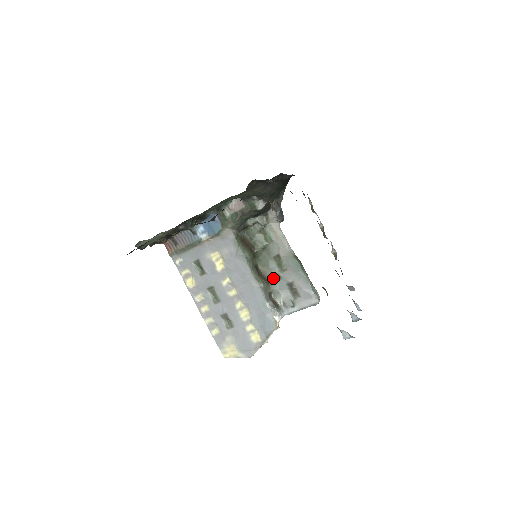
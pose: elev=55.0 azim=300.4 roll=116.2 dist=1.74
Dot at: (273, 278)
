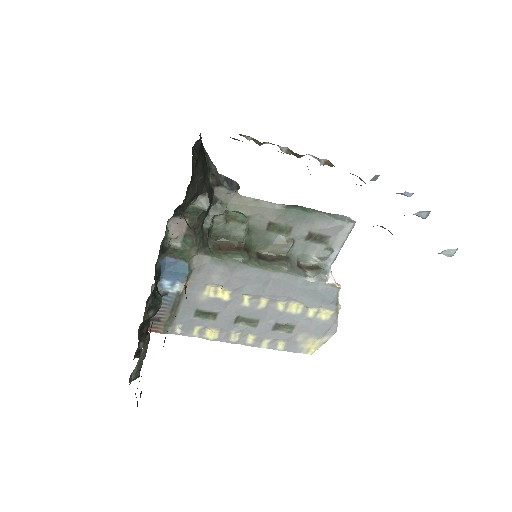
Dot at: (287, 249)
